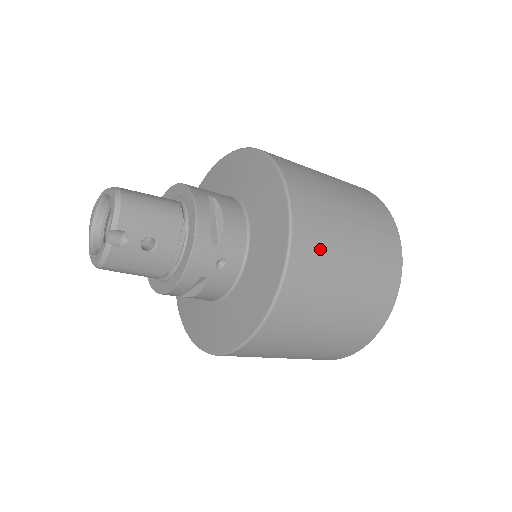
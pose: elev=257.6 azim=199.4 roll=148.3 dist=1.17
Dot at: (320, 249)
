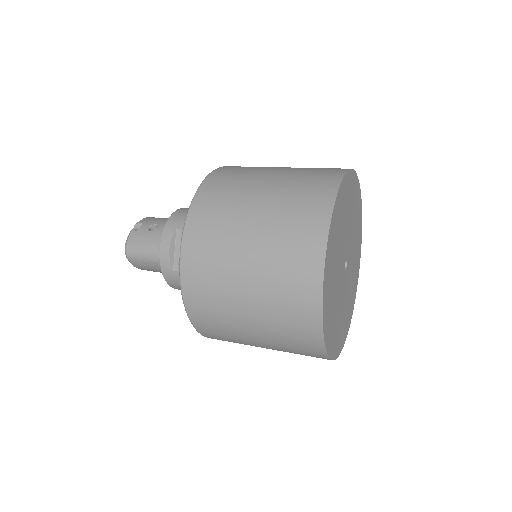
Dot at: (244, 169)
